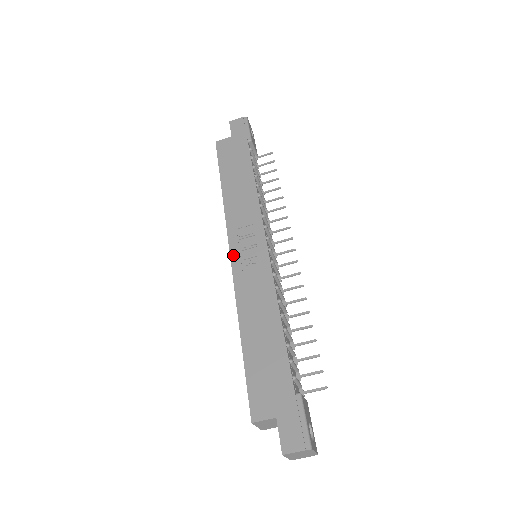
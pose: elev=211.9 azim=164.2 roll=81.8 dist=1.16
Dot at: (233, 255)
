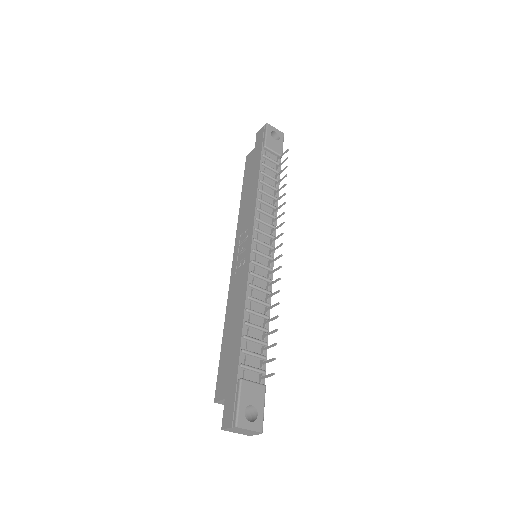
Dot at: (234, 260)
